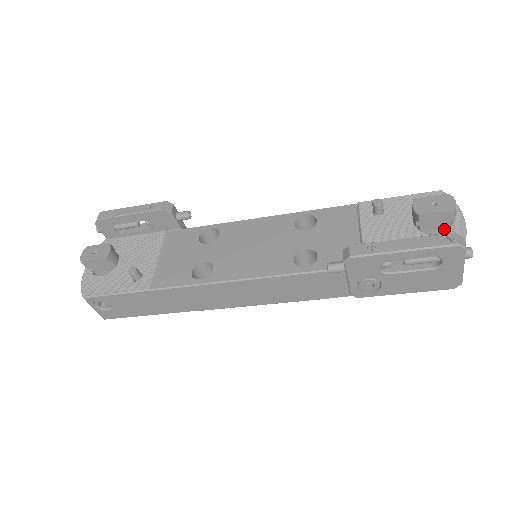
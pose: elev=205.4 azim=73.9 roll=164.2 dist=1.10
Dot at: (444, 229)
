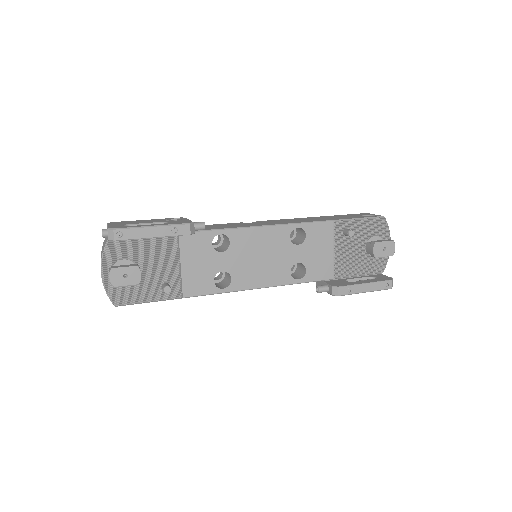
Dot at: occluded
